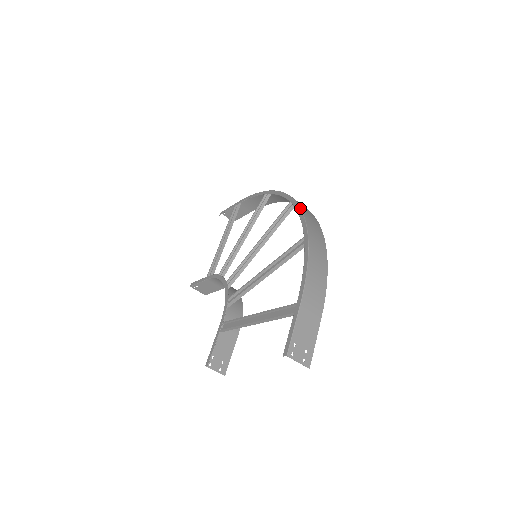
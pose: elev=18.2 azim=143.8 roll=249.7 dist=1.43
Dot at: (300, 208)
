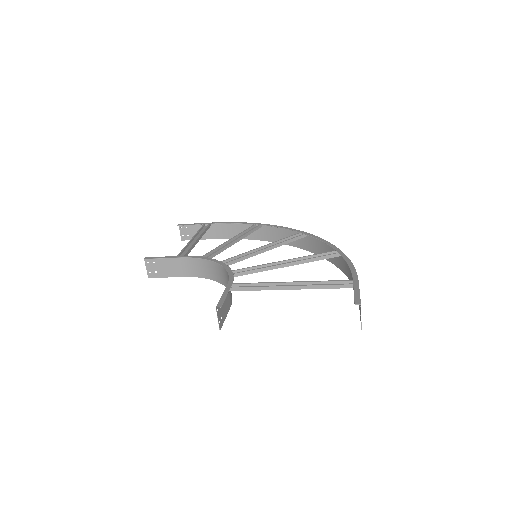
Dot at: occluded
